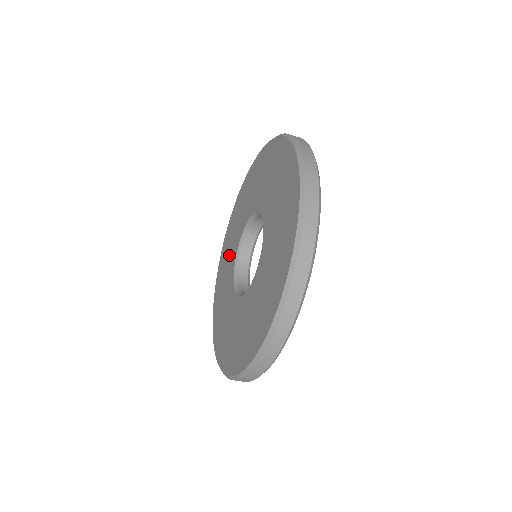
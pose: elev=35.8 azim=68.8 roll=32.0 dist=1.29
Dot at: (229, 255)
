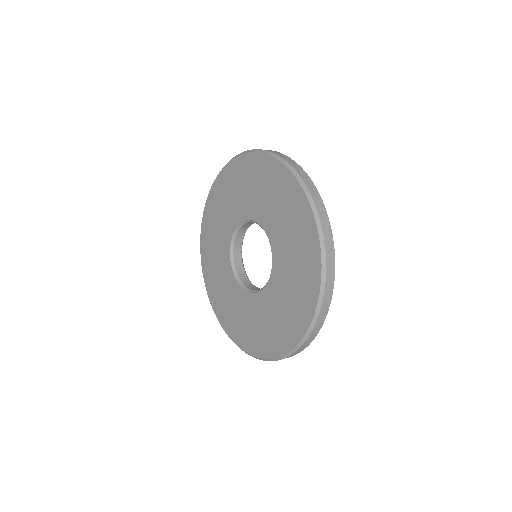
Dot at: (219, 269)
